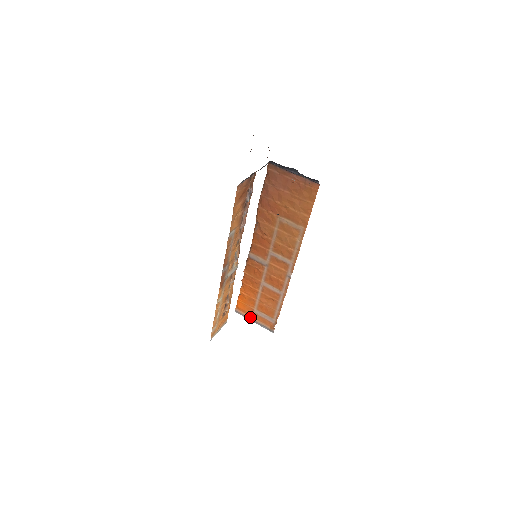
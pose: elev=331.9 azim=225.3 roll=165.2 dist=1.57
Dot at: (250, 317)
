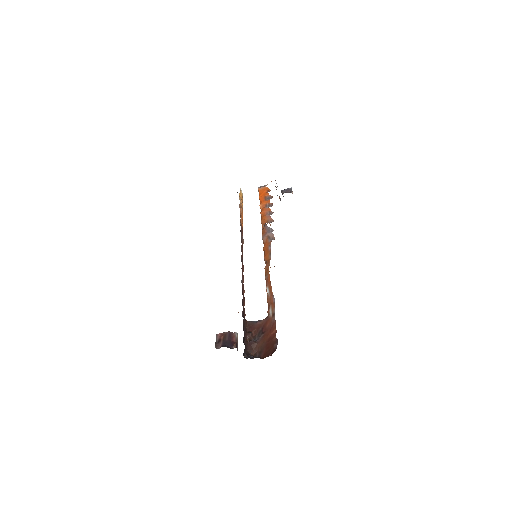
Dot at: occluded
